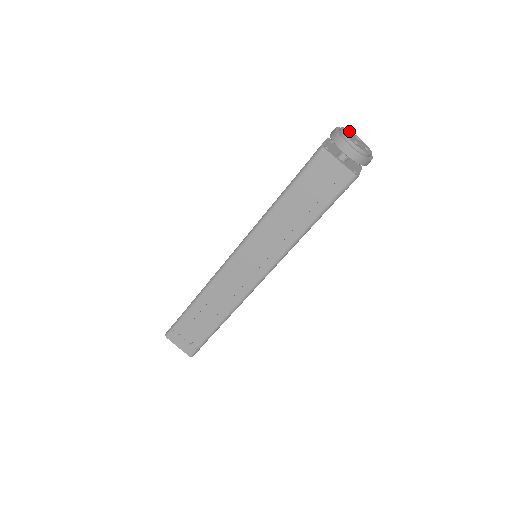
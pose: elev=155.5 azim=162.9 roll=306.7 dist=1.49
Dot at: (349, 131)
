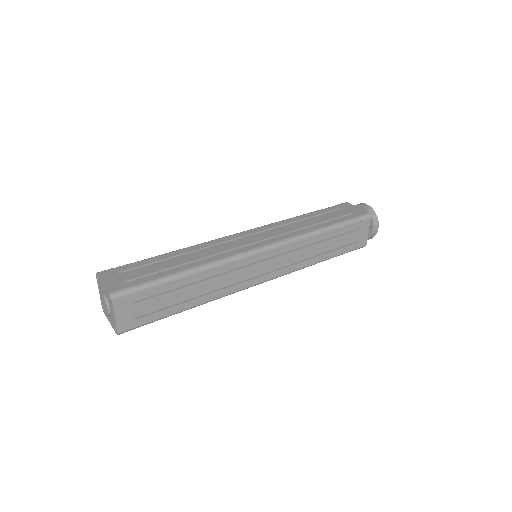
Dot at: occluded
